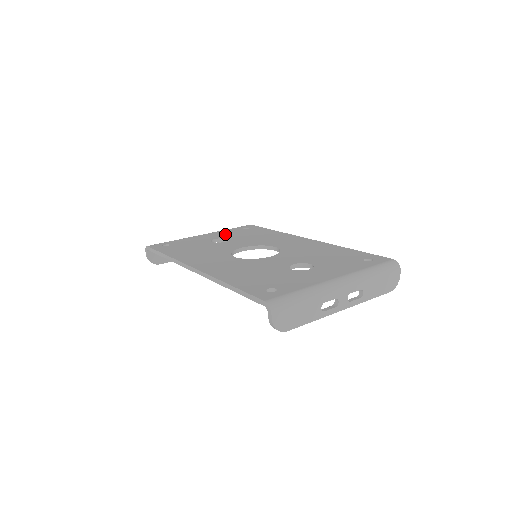
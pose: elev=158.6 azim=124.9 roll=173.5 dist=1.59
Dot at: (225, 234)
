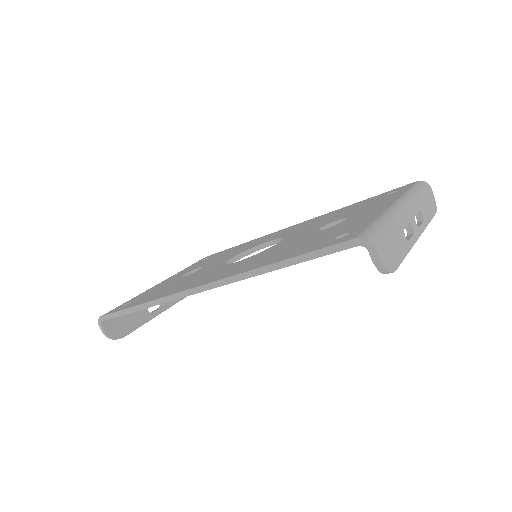
Dot at: (189, 269)
